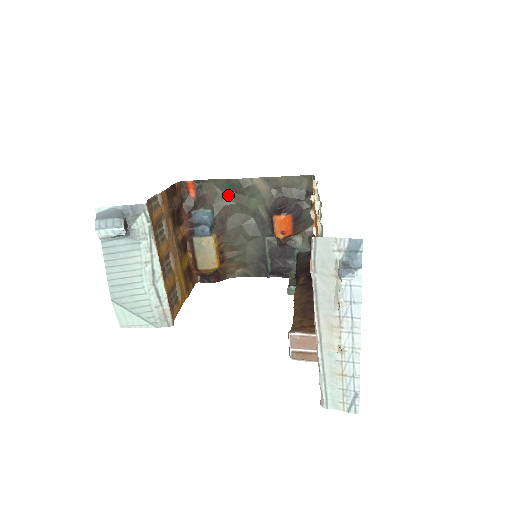
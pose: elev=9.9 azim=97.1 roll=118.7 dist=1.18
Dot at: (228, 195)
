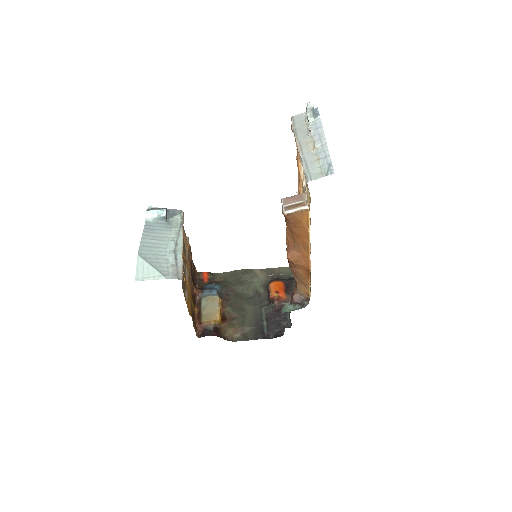
Dot at: (234, 281)
